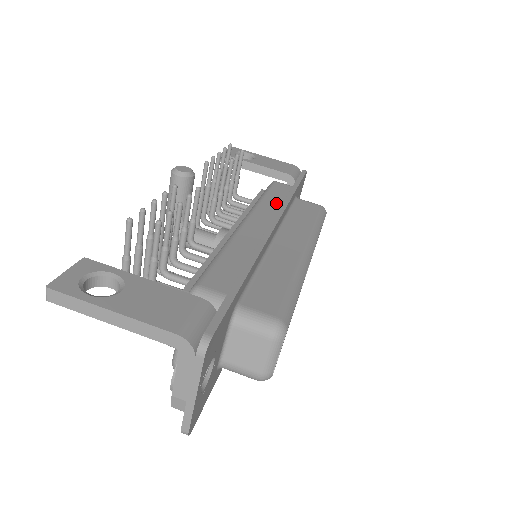
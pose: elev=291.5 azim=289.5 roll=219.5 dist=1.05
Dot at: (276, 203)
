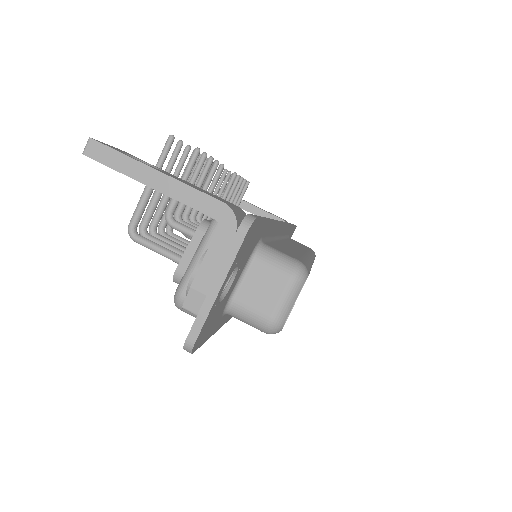
Dot at: occluded
